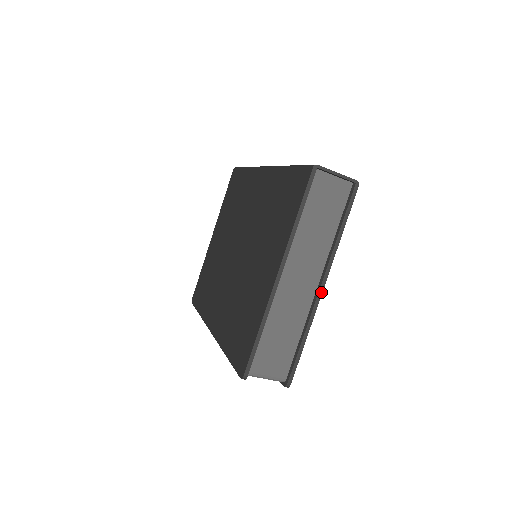
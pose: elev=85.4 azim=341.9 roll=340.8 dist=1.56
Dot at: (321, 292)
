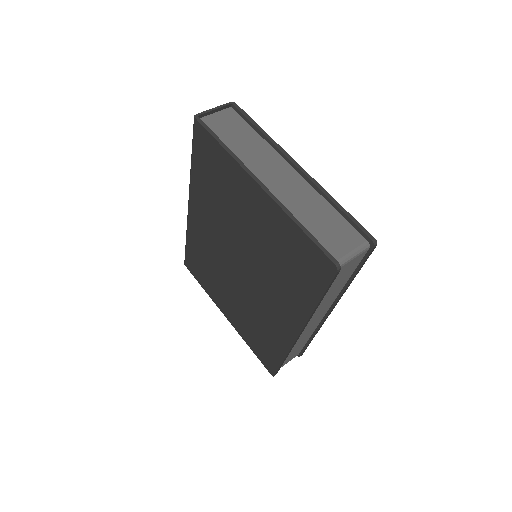
Dot at: (302, 169)
